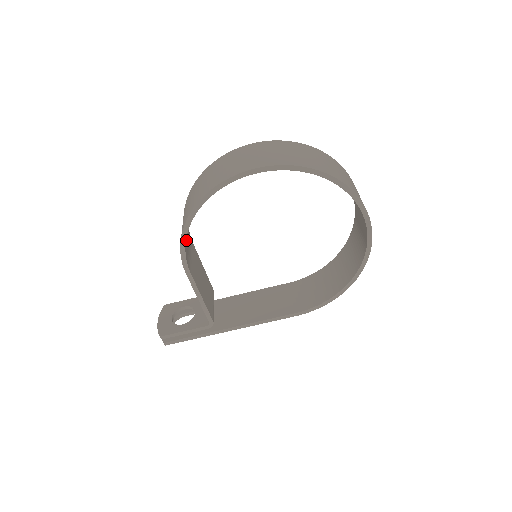
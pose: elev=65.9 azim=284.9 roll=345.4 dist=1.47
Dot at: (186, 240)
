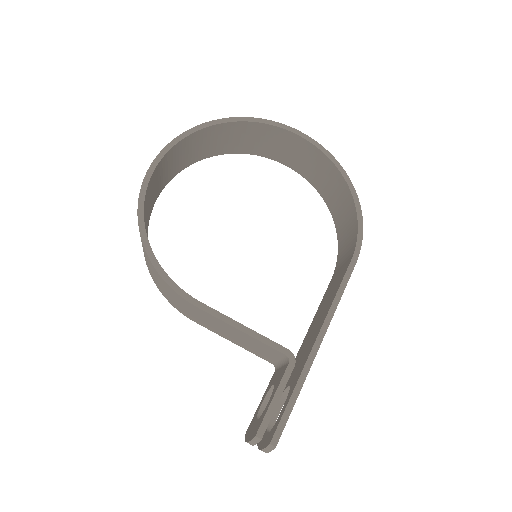
Dot at: occluded
